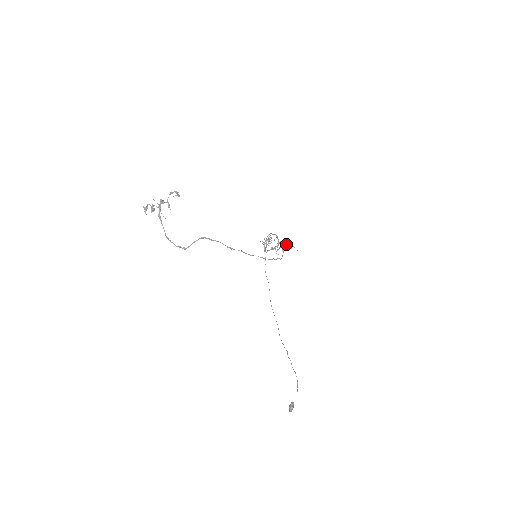
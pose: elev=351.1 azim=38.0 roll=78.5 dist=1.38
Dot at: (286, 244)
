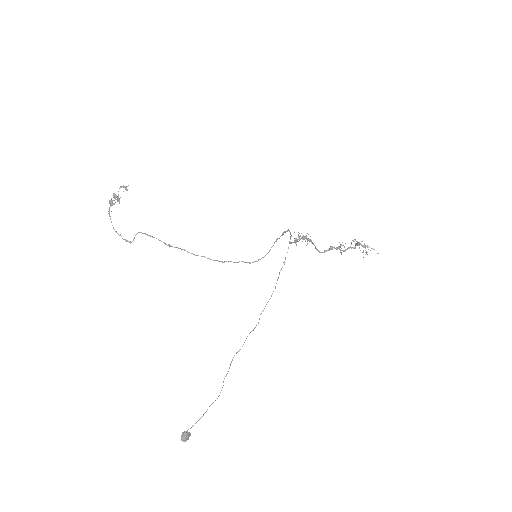
Dot at: (357, 244)
